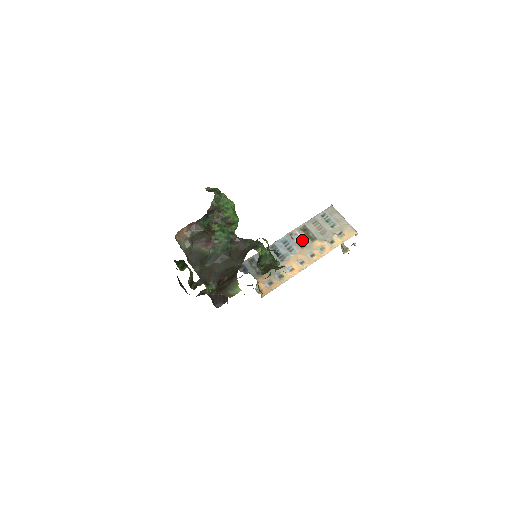
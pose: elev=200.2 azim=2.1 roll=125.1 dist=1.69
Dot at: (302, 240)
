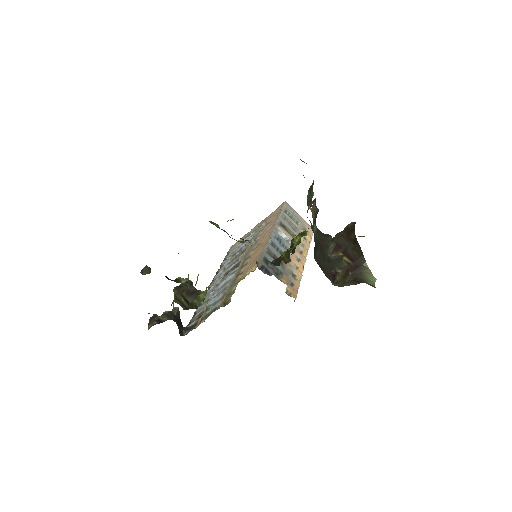
Dot at: (287, 236)
